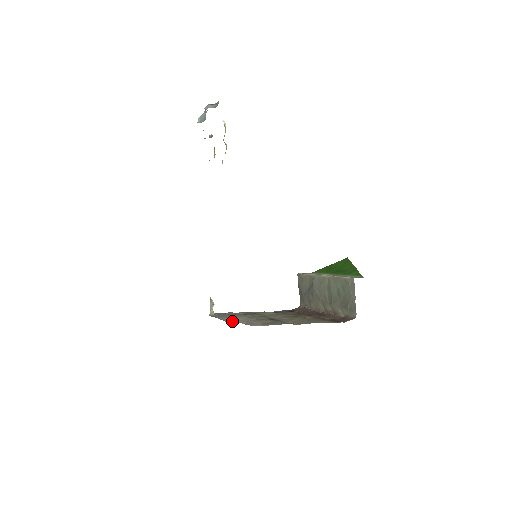
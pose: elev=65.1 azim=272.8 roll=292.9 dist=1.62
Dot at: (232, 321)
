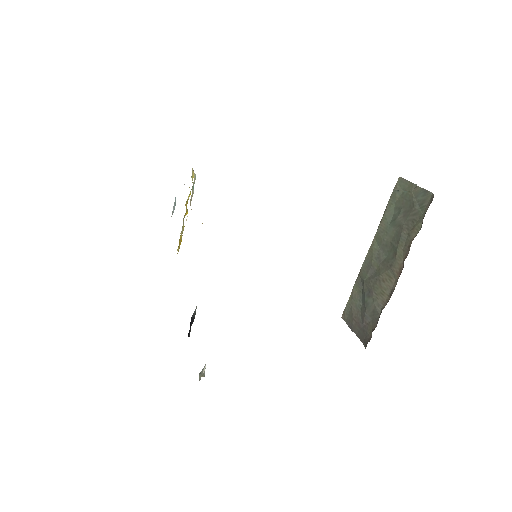
Dot at: occluded
